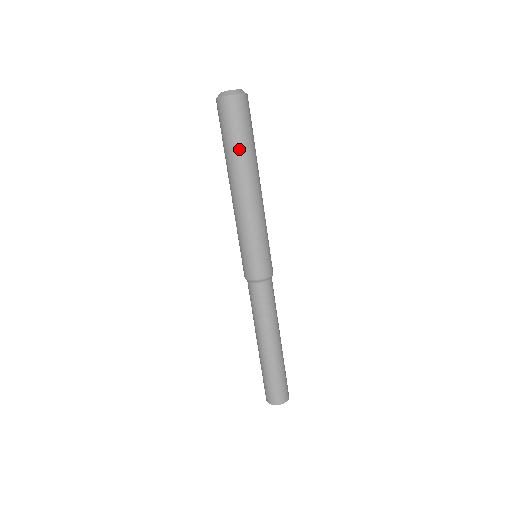
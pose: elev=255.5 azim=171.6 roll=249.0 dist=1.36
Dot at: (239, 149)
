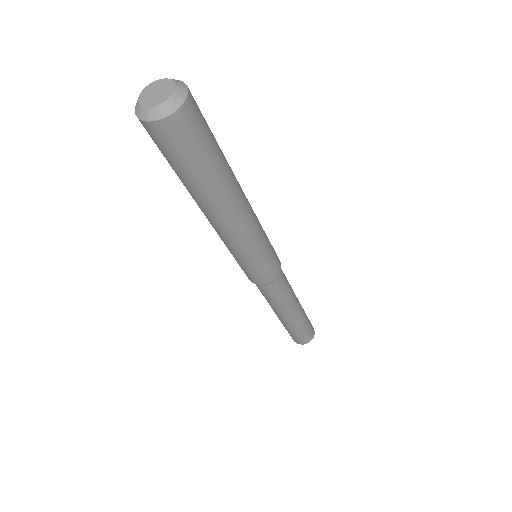
Dot at: (200, 182)
